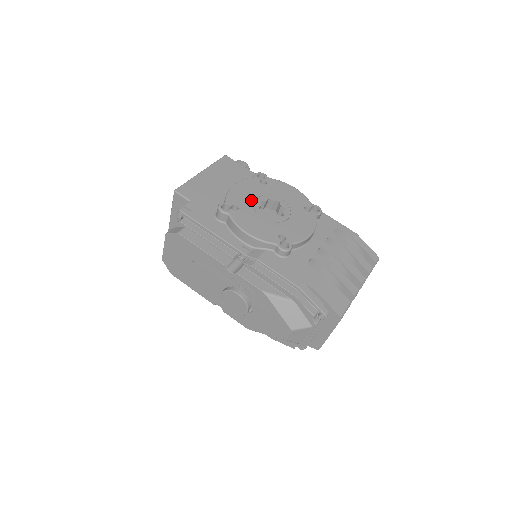
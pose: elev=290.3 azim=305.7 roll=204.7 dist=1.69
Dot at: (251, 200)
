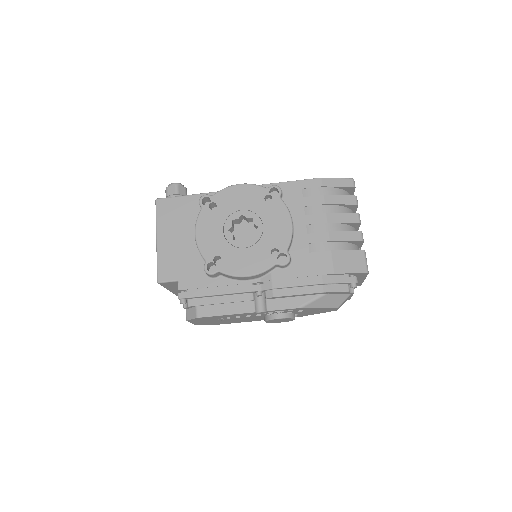
Dot at: (221, 238)
